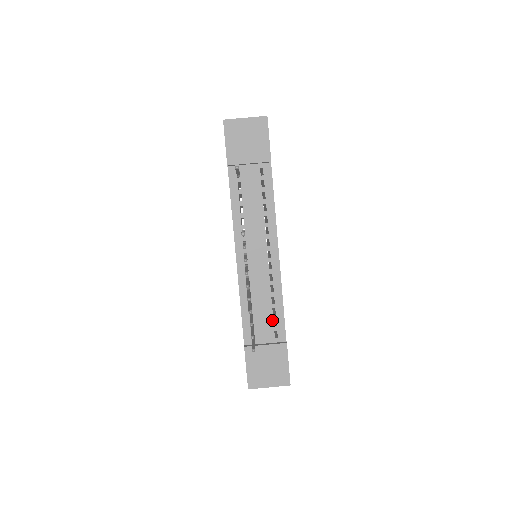
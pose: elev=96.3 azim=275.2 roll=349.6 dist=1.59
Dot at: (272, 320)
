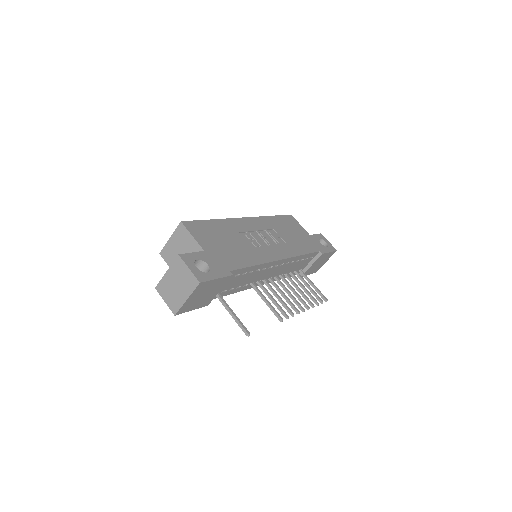
Dot at: (304, 260)
